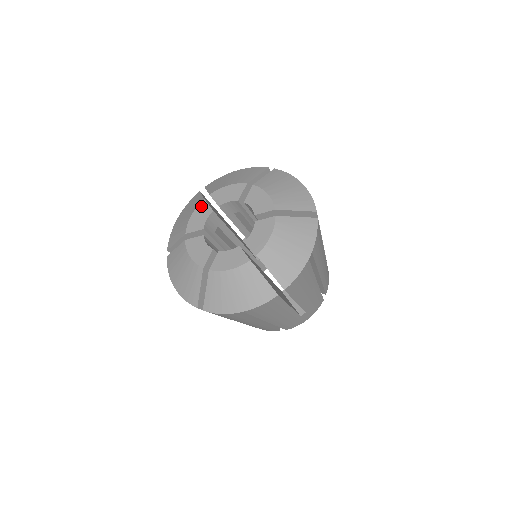
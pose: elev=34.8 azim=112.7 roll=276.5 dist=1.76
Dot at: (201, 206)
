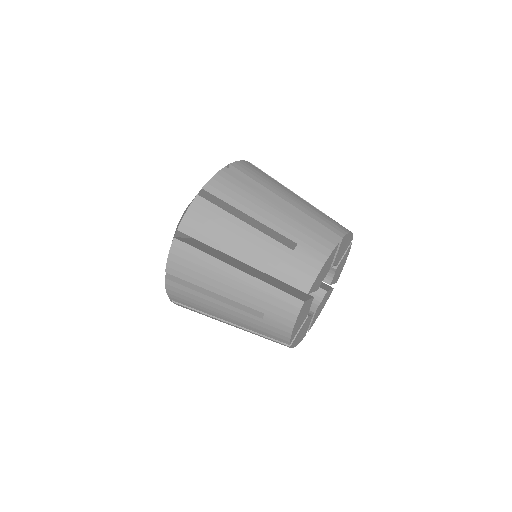
Dot at: occluded
